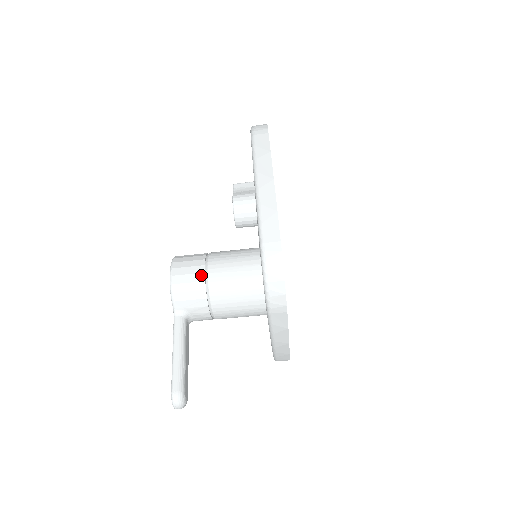
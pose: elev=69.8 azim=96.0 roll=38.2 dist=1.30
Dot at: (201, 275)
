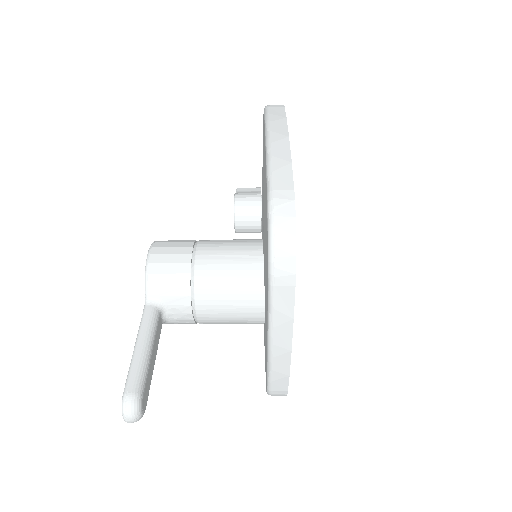
Dot at: (187, 256)
